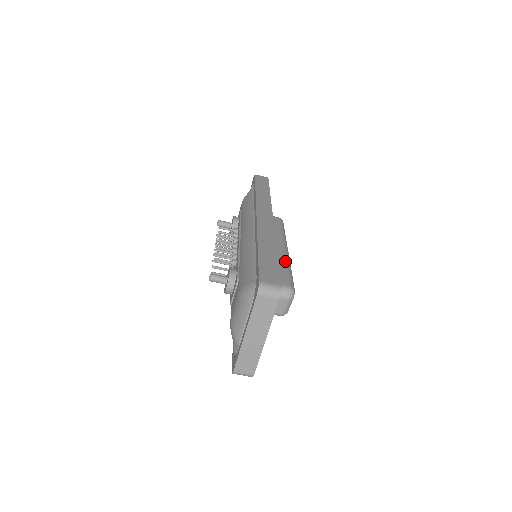
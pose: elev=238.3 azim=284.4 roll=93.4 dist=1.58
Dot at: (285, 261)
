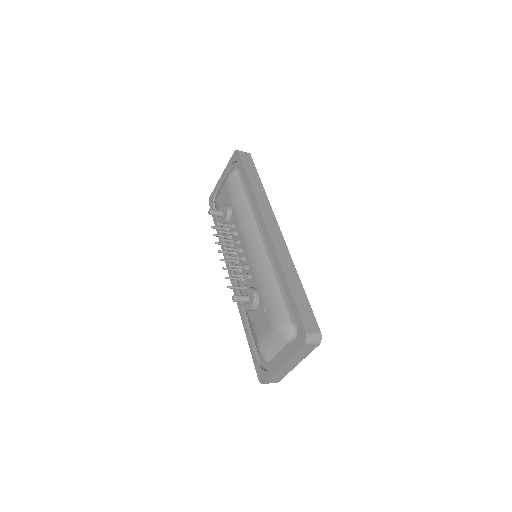
Dot at: occluded
